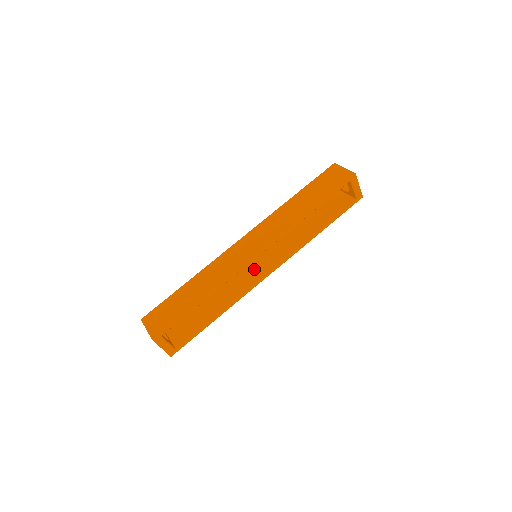
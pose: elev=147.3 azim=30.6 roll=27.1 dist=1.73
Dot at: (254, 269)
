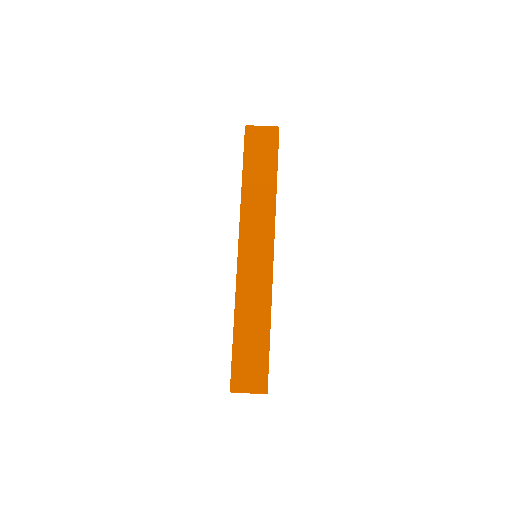
Dot at: occluded
